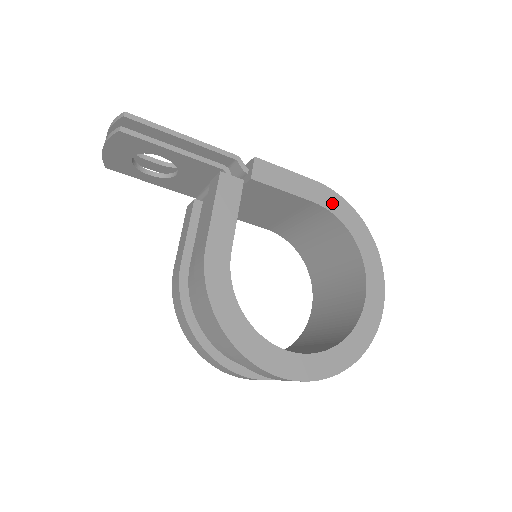
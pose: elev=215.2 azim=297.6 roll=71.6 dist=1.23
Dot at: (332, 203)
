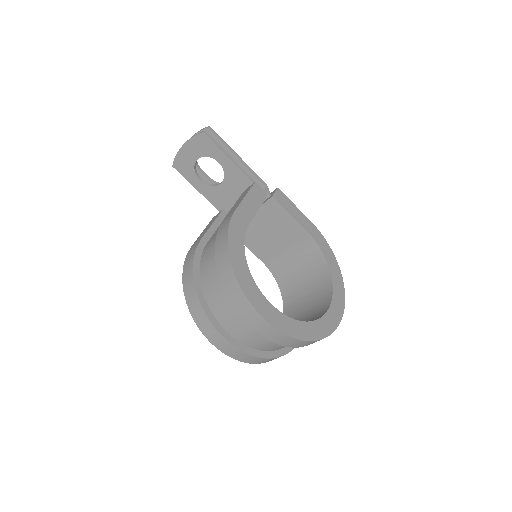
Dot at: (319, 240)
